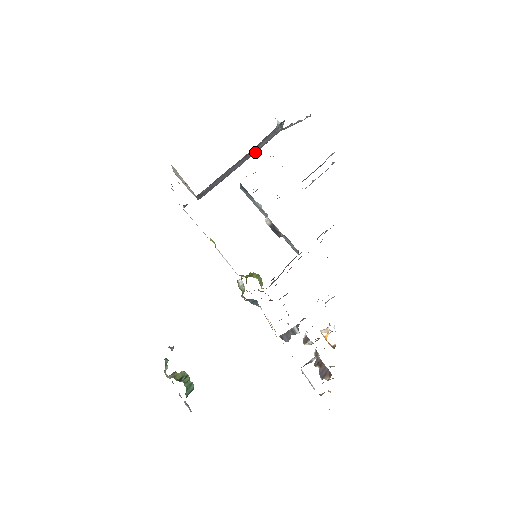
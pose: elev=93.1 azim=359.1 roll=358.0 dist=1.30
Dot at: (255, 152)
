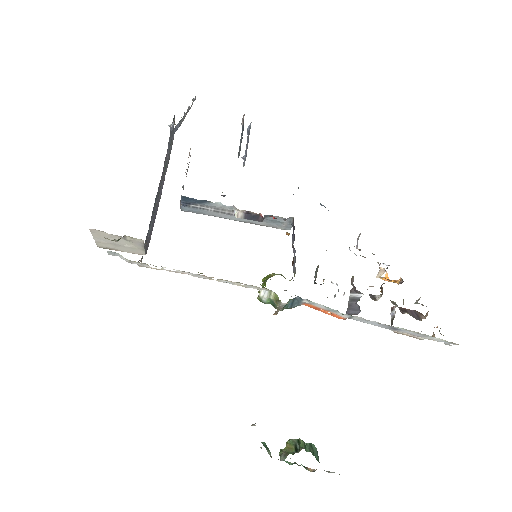
Dot at: (166, 171)
